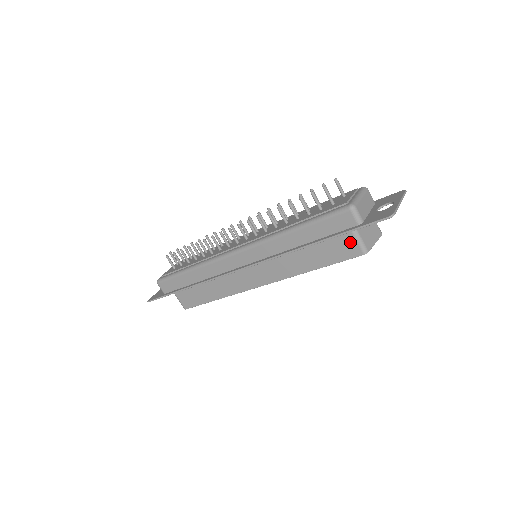
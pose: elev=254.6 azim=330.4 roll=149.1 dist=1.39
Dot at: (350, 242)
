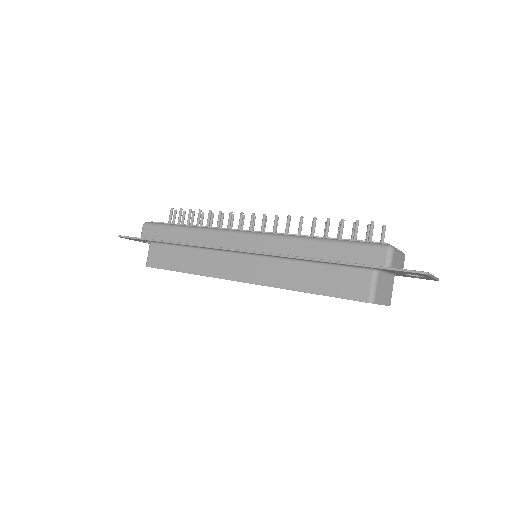
Dot at: (364, 282)
